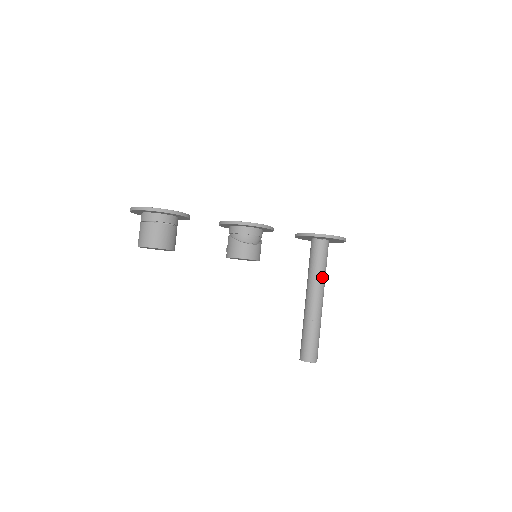
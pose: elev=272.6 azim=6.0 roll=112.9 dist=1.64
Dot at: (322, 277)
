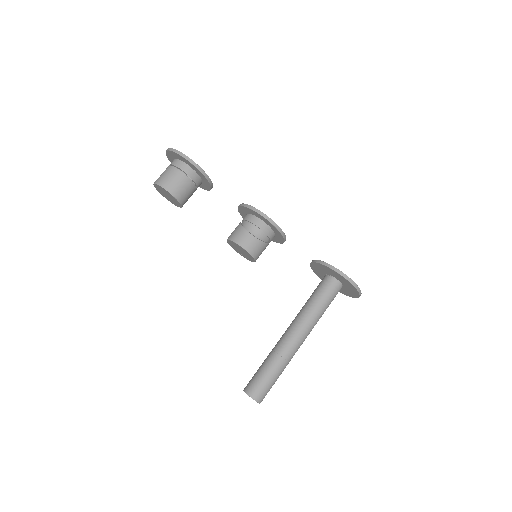
Dot at: (313, 315)
